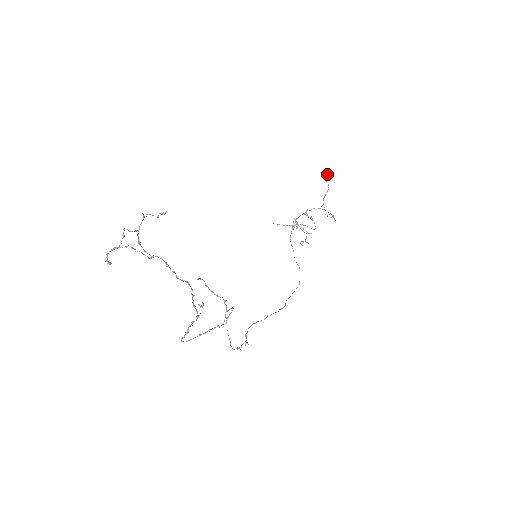
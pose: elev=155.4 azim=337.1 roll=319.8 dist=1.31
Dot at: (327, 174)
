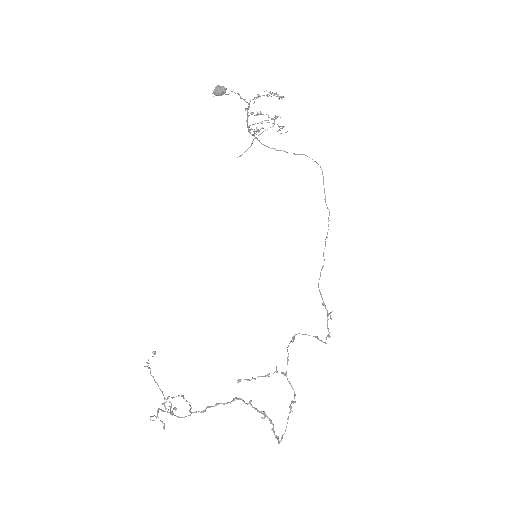
Dot at: (217, 95)
